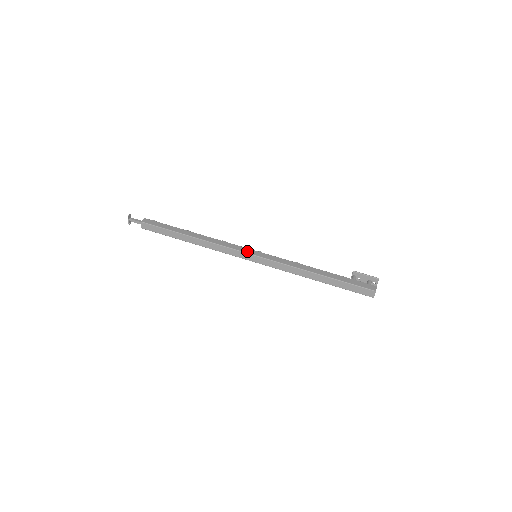
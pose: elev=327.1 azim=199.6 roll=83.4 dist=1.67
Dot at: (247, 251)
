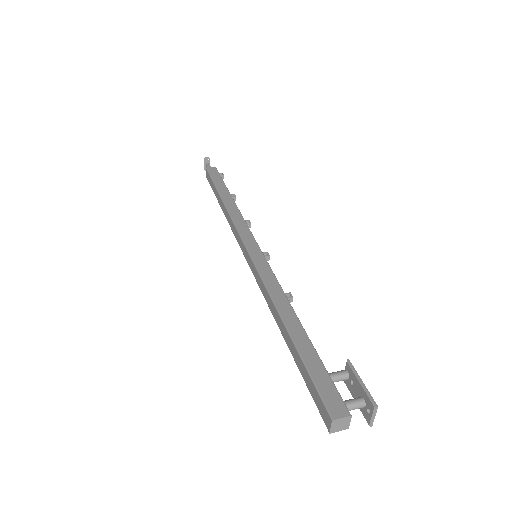
Dot at: (248, 242)
